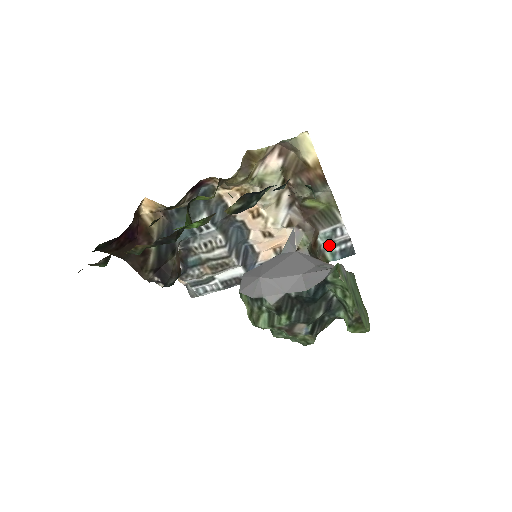
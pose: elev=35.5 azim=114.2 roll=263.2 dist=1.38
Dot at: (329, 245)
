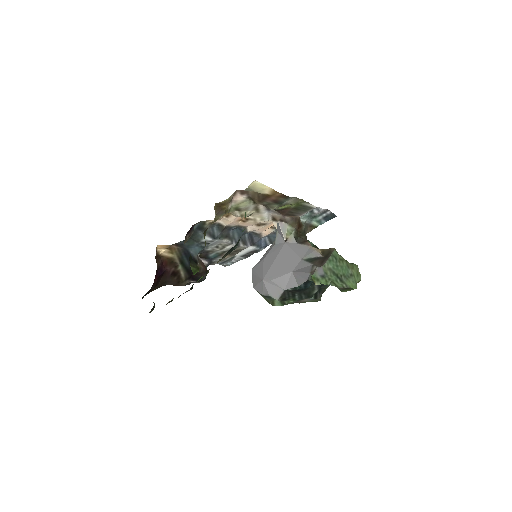
Dot at: (312, 218)
